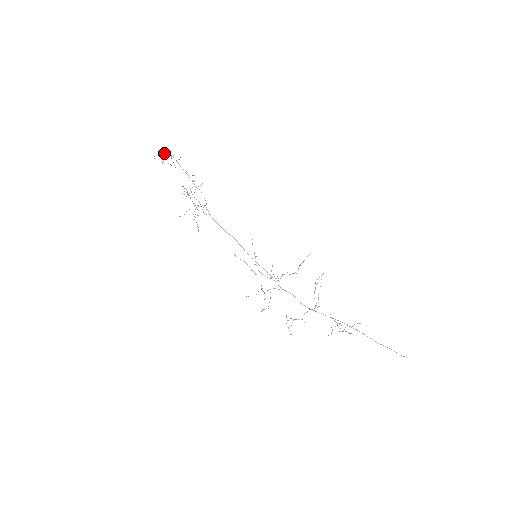
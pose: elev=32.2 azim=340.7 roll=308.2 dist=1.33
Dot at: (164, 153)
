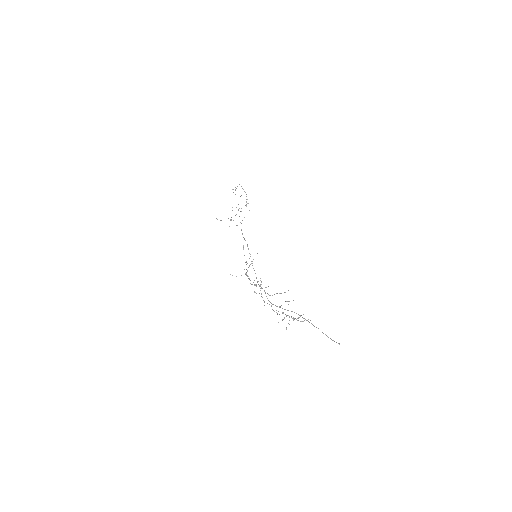
Dot at: occluded
